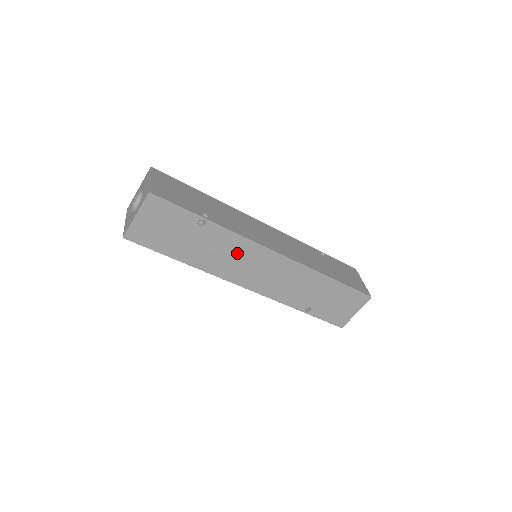
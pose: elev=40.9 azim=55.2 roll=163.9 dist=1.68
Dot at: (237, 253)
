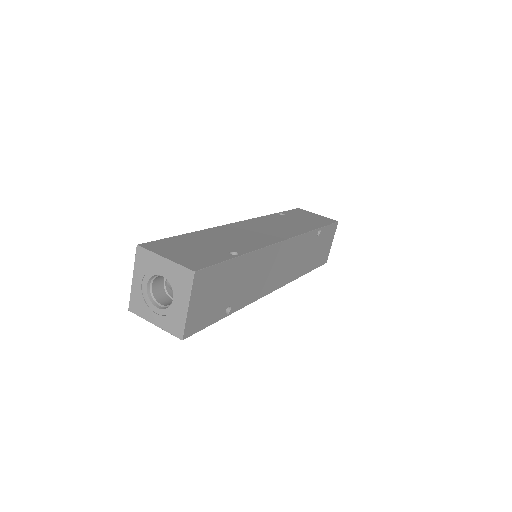
Dot at: occluded
